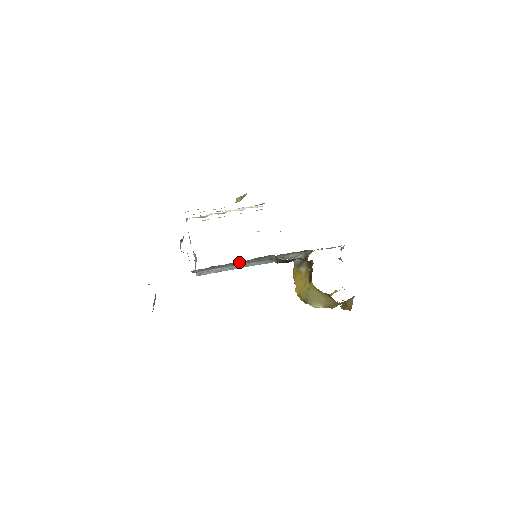
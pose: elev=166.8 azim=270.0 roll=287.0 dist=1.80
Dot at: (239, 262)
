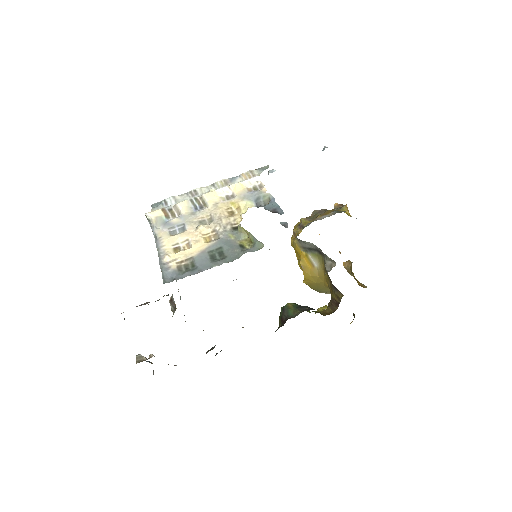
Dot at: occluded
